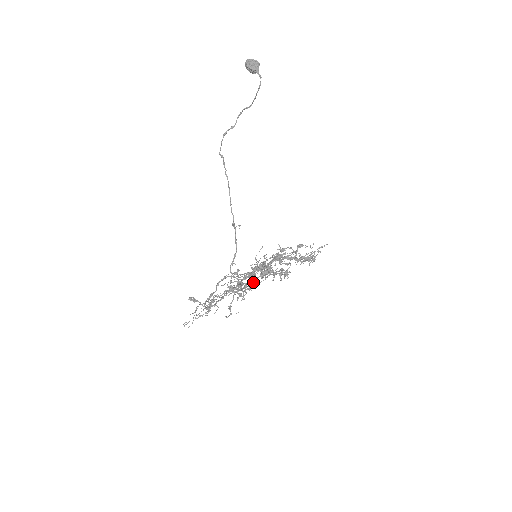
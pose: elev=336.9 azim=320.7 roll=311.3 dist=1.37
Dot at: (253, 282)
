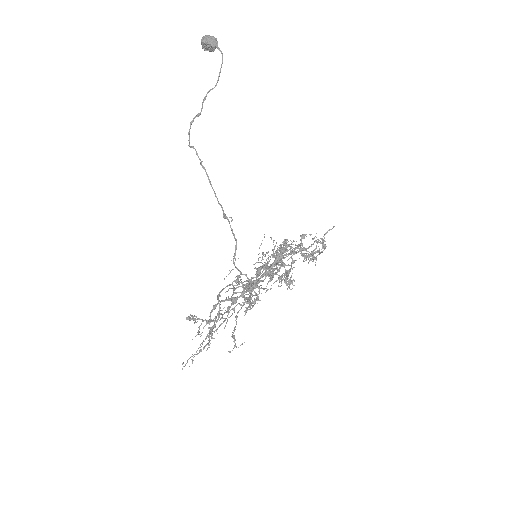
Dot at: (265, 276)
